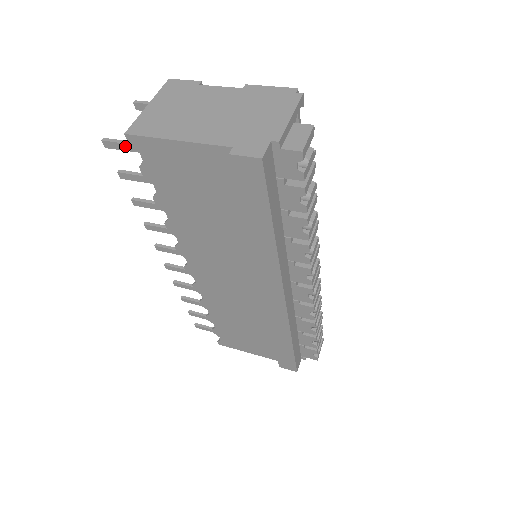
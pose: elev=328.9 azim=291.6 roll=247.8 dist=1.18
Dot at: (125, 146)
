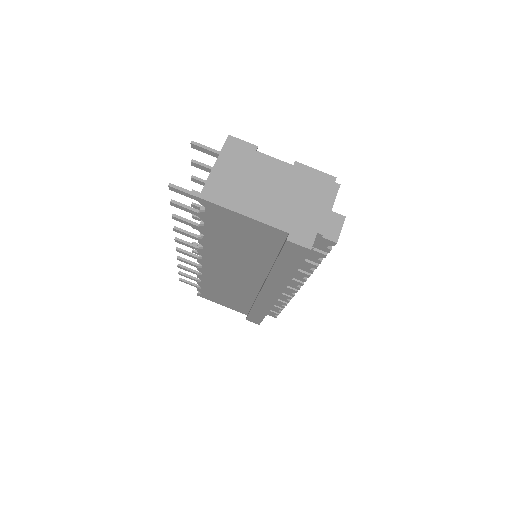
Dot at: (190, 195)
